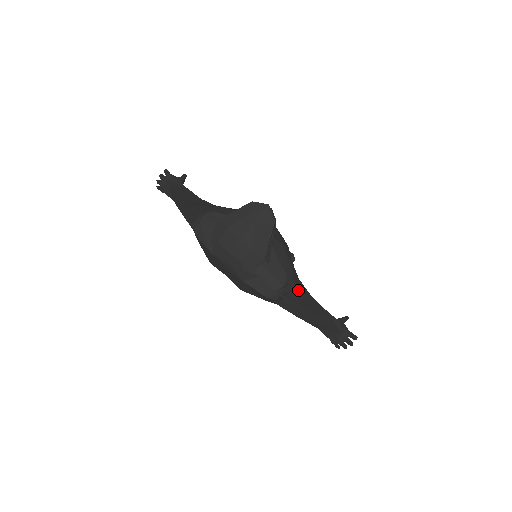
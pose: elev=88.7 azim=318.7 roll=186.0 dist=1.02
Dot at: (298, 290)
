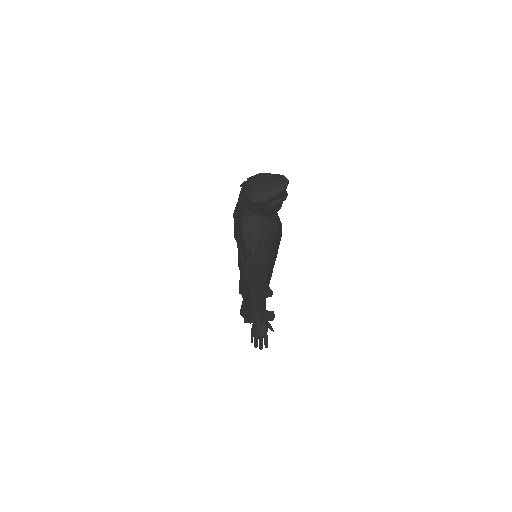
Dot at: (263, 257)
